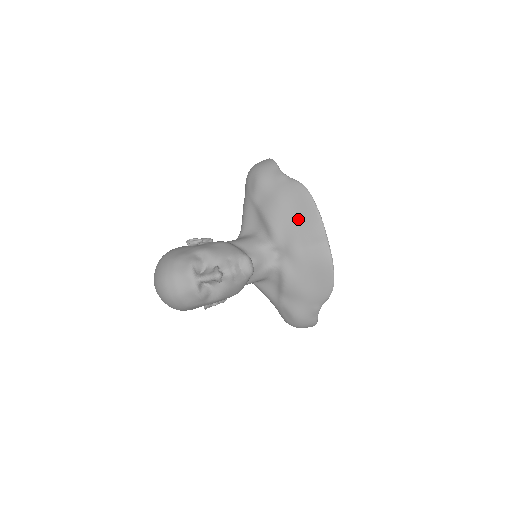
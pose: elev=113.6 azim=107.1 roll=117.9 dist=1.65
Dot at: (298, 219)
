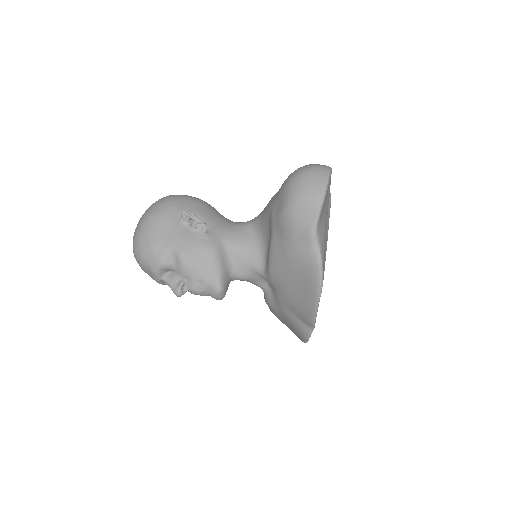
Dot at: (296, 291)
